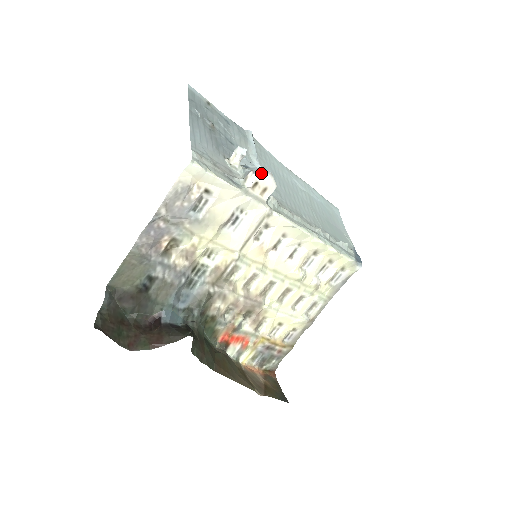
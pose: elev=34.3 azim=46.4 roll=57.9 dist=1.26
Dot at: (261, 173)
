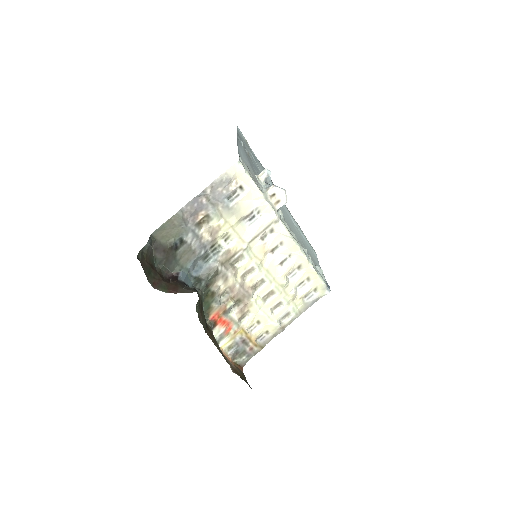
Dot at: (279, 188)
